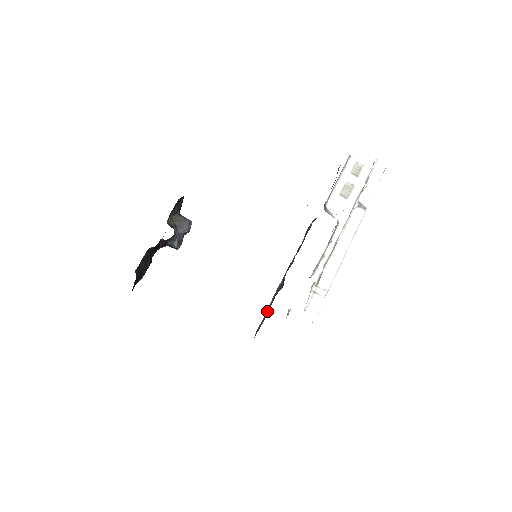
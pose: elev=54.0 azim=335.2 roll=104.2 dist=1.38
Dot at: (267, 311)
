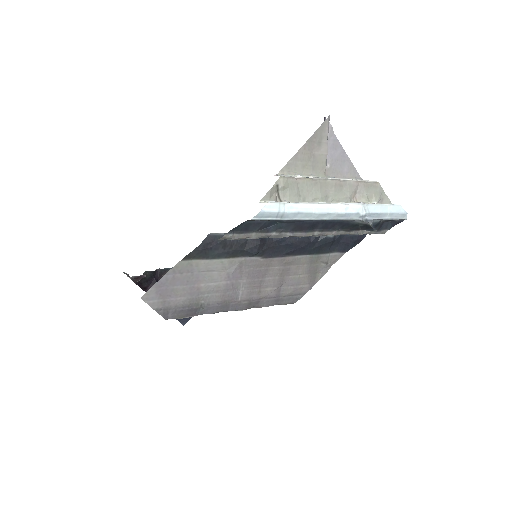
Dot at: occluded
